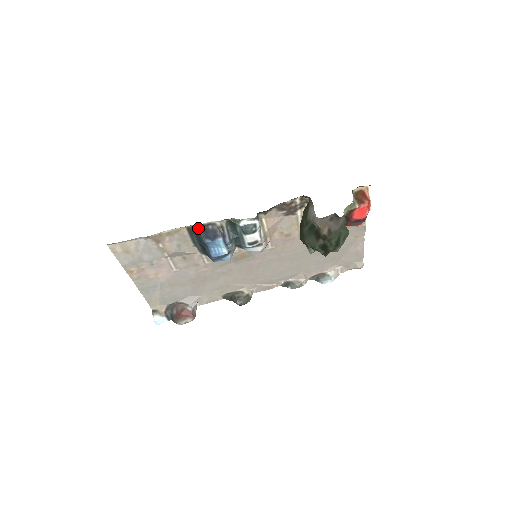
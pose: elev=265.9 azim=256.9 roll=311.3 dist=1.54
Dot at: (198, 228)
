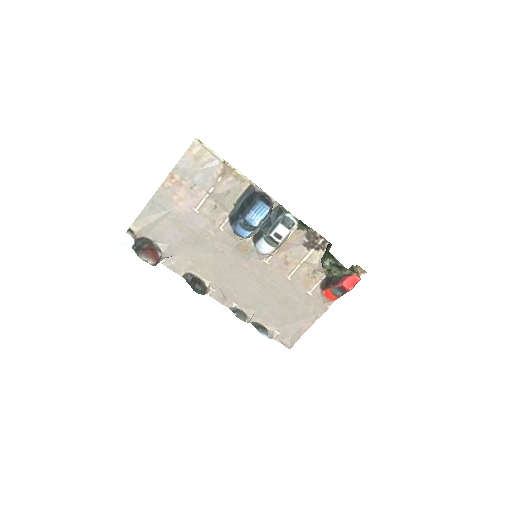
Dot at: (258, 192)
